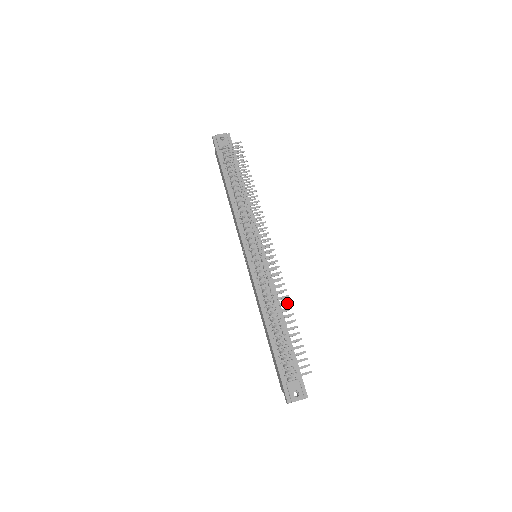
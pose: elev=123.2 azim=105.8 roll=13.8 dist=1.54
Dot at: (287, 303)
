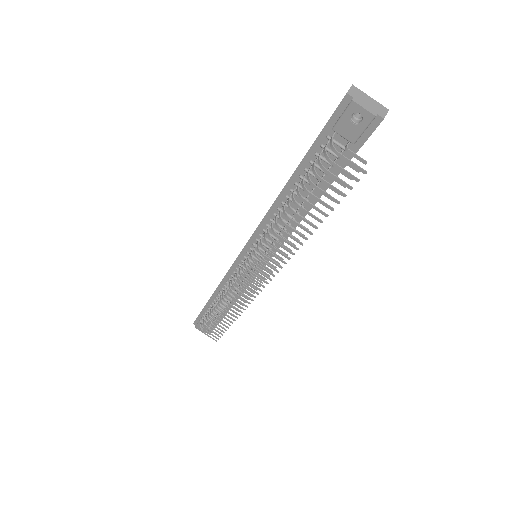
Dot at: (236, 313)
